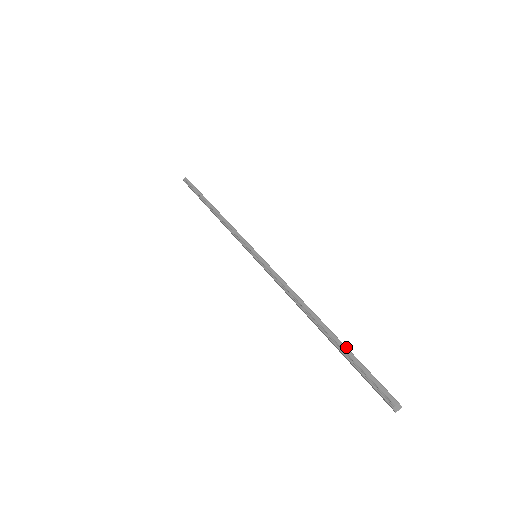
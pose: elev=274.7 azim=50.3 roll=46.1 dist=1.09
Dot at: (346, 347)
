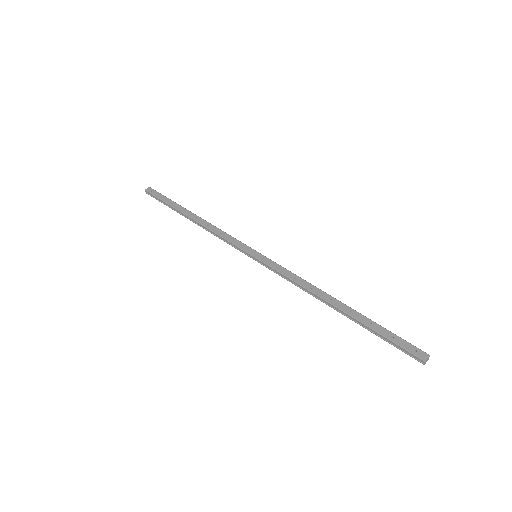
Dot at: (368, 327)
